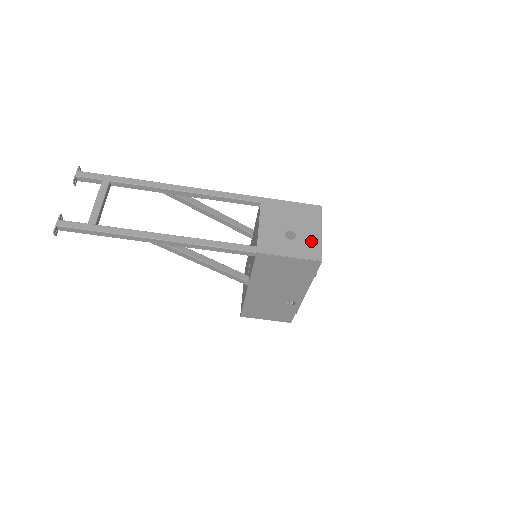
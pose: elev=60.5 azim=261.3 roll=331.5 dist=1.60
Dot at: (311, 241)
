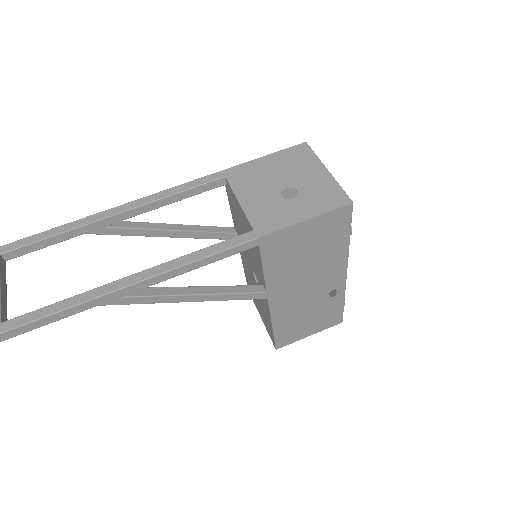
Dot at: (321, 187)
